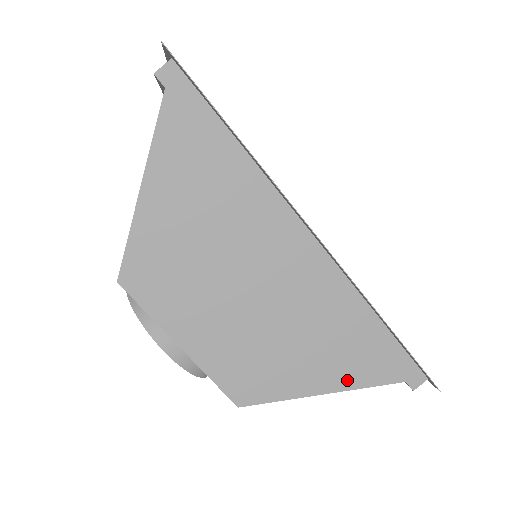
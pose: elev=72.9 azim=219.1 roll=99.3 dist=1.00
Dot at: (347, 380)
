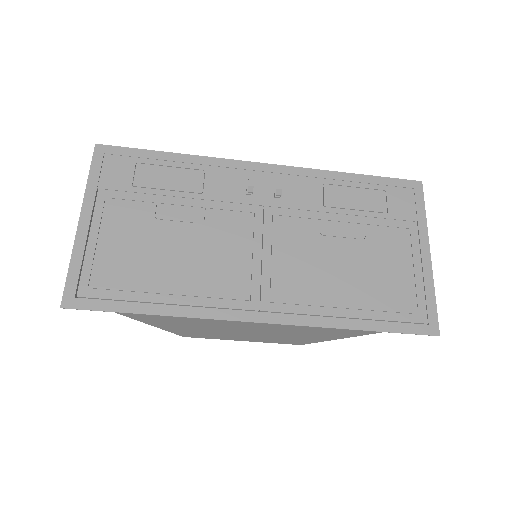
Dot at: (360, 333)
